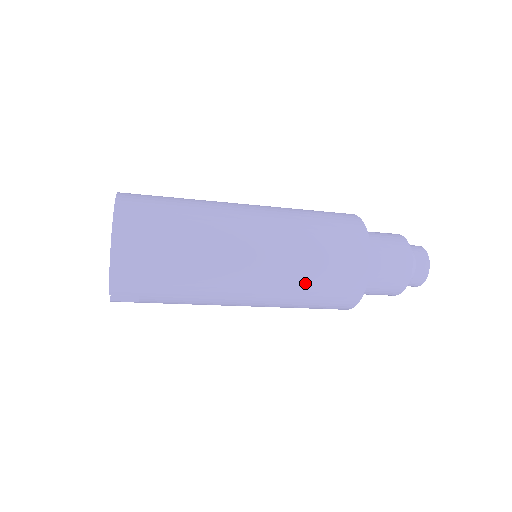
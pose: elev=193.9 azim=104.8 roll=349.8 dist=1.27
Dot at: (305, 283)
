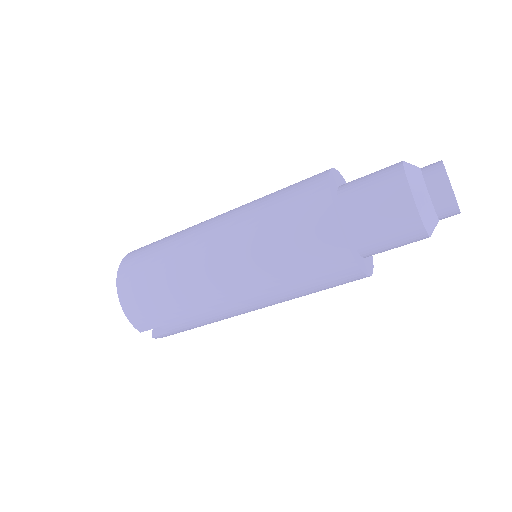
Dot at: (275, 264)
